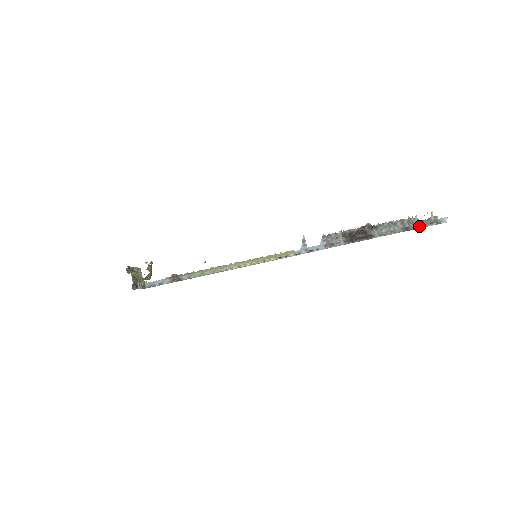
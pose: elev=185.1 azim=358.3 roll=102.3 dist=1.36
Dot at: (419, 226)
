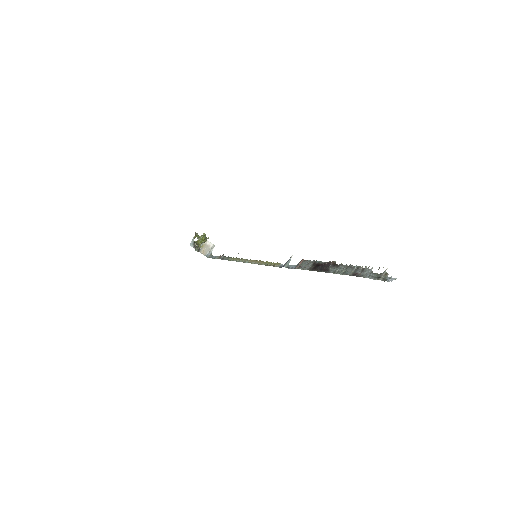
Dot at: (366, 276)
